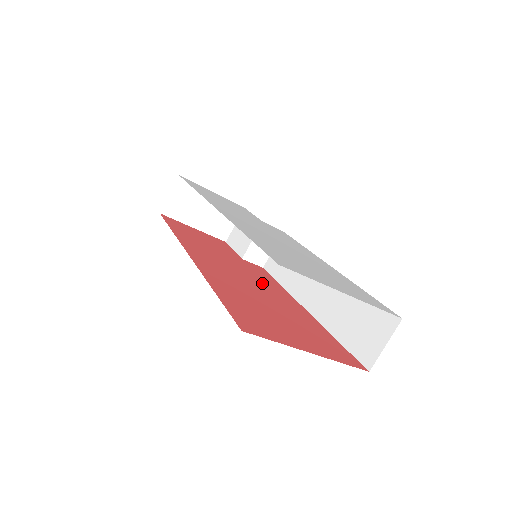
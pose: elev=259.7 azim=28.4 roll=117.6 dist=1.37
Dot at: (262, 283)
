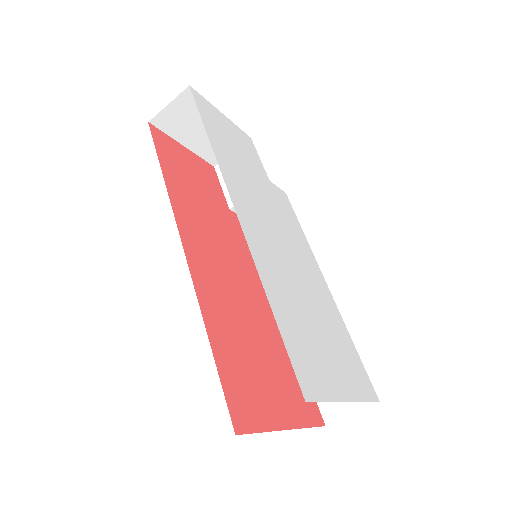
Dot at: (248, 270)
